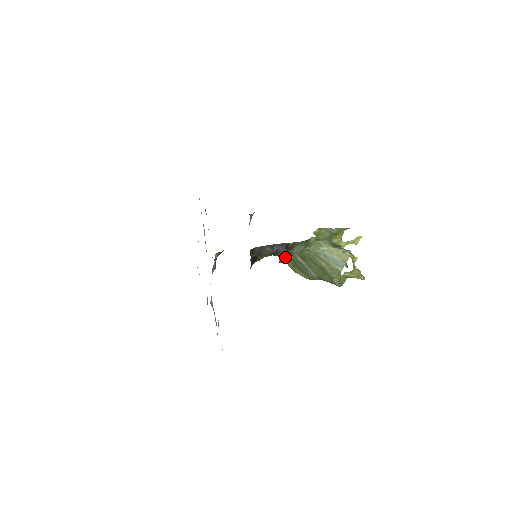
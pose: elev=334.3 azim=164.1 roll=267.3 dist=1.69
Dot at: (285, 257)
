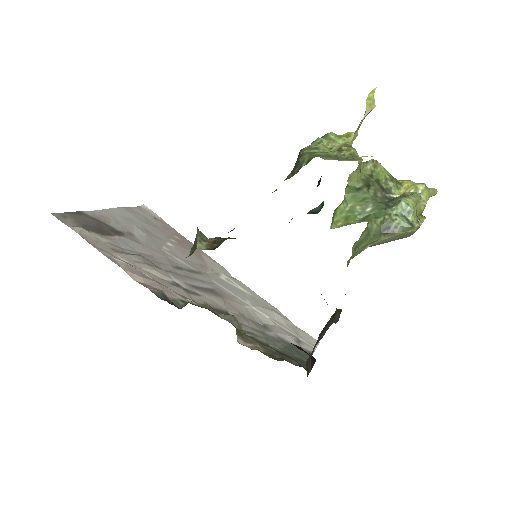
Dot at: (338, 317)
